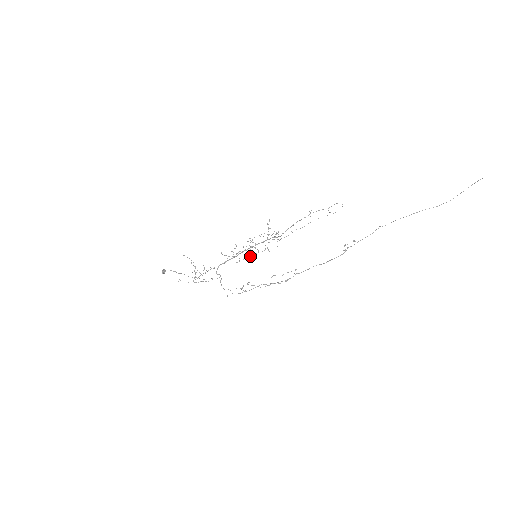
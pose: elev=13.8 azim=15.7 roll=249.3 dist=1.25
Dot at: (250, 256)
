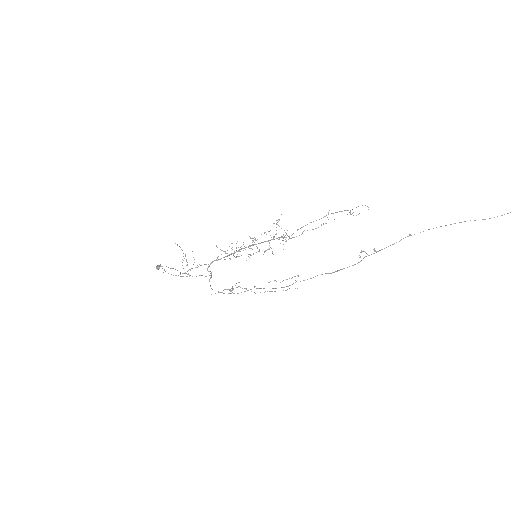
Dot at: (248, 254)
